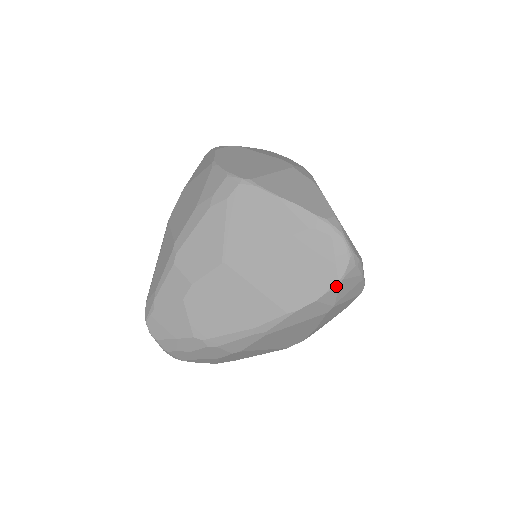
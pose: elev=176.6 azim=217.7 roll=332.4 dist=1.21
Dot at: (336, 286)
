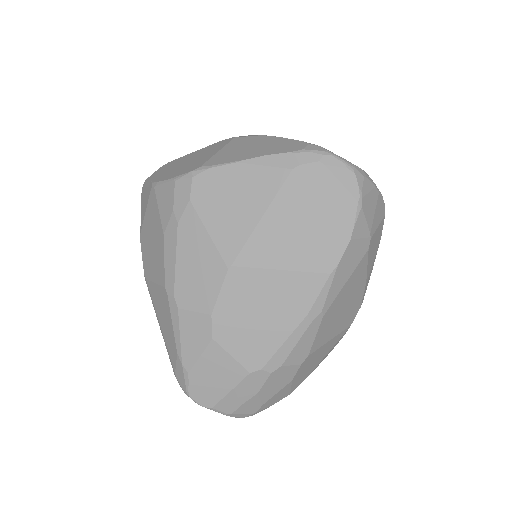
Dot at: (360, 210)
